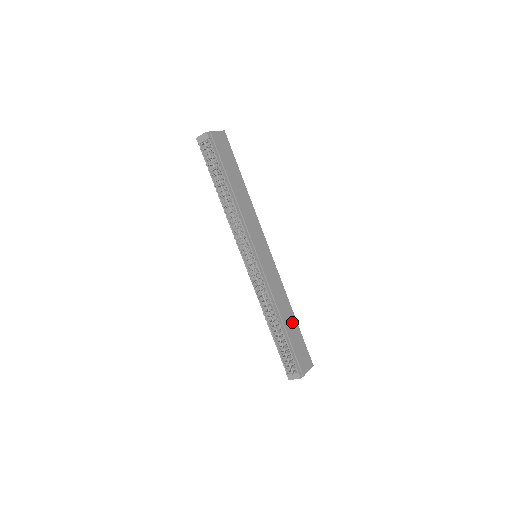
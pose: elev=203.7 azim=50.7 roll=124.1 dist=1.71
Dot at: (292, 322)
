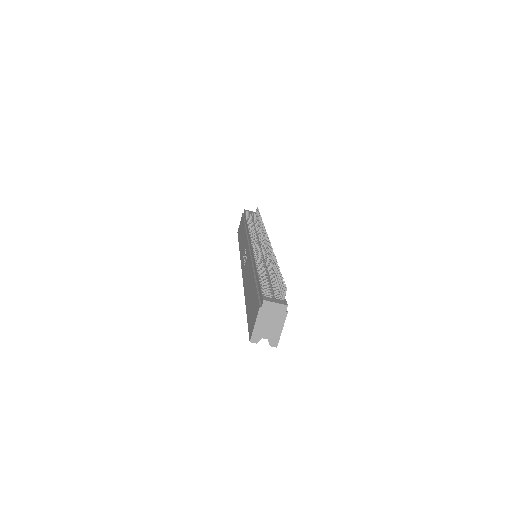
Dot at: occluded
